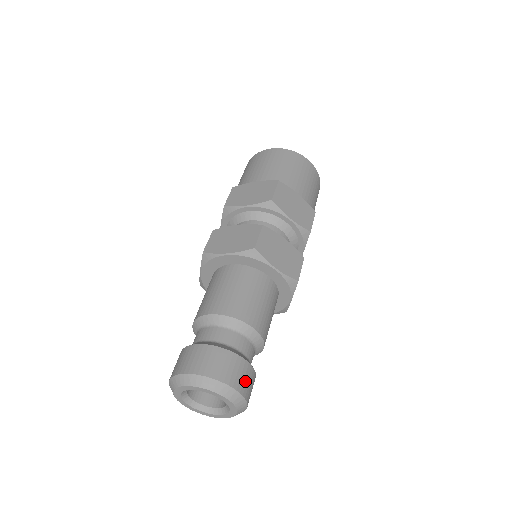
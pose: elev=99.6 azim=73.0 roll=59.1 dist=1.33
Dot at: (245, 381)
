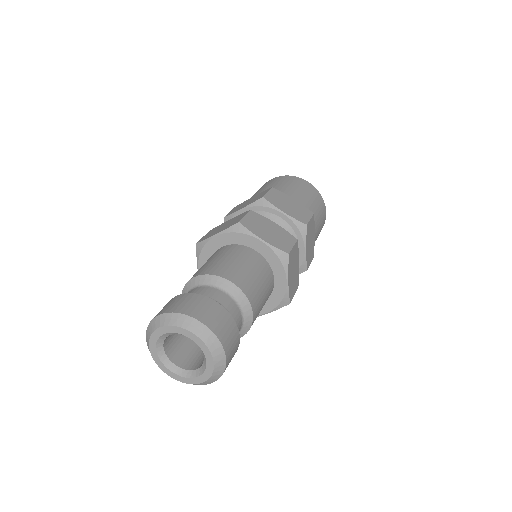
Dot at: occluded
